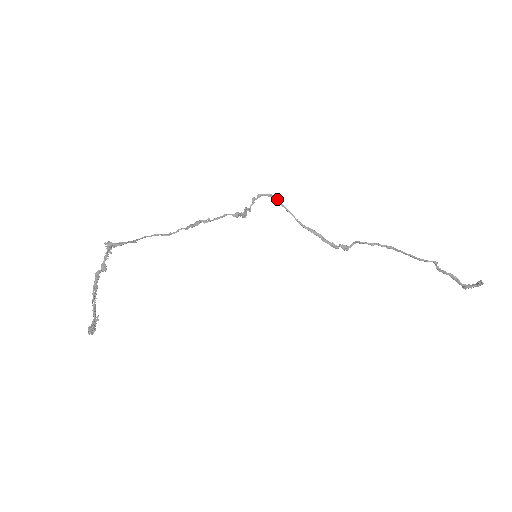
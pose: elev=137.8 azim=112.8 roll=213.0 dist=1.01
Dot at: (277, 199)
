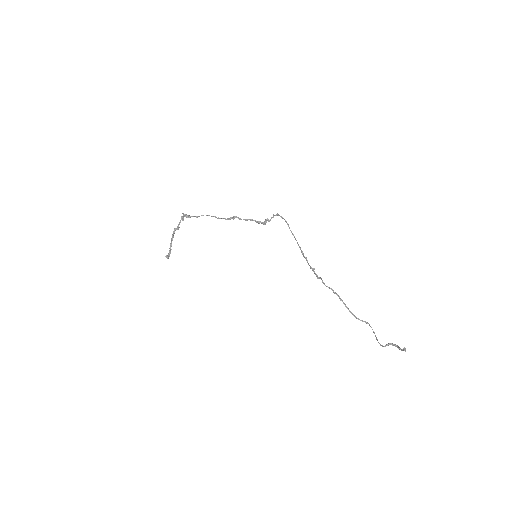
Dot at: (287, 223)
